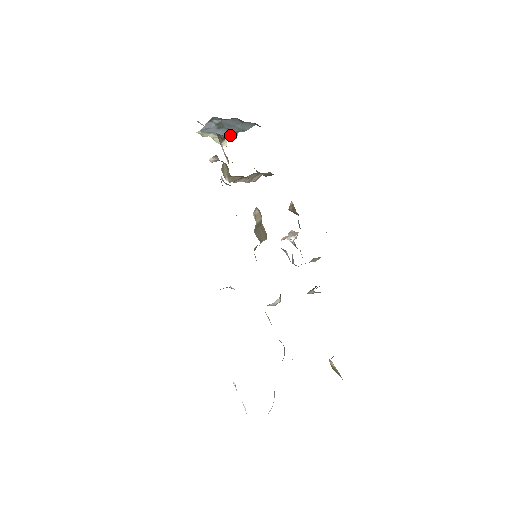
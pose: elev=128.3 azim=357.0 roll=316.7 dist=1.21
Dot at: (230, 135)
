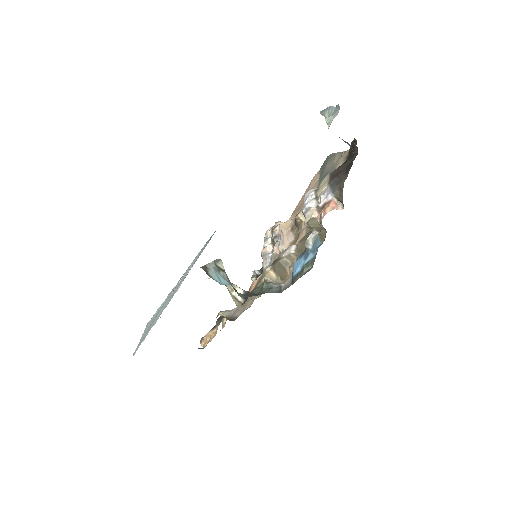
Dot at: occluded
